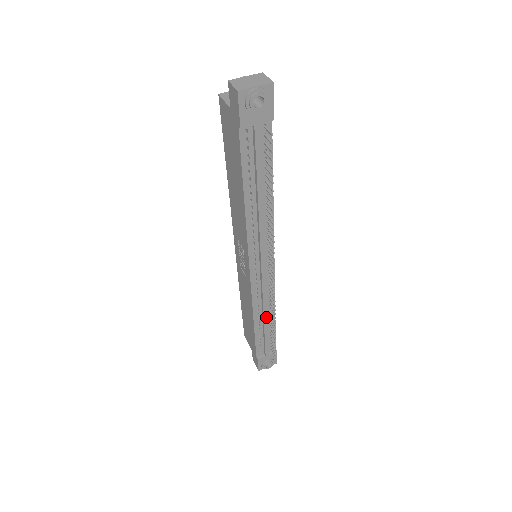
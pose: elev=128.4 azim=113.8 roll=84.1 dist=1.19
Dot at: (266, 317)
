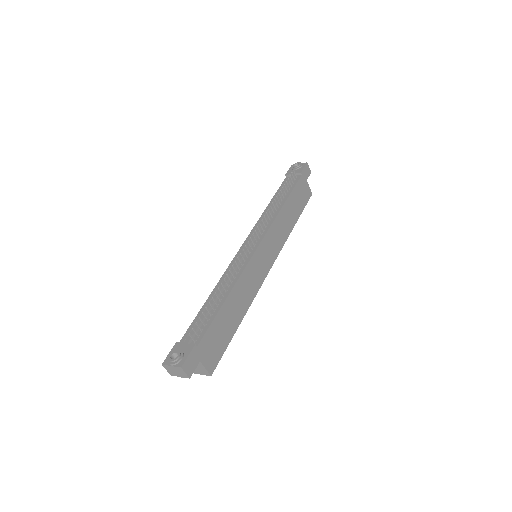
Dot at: (221, 289)
